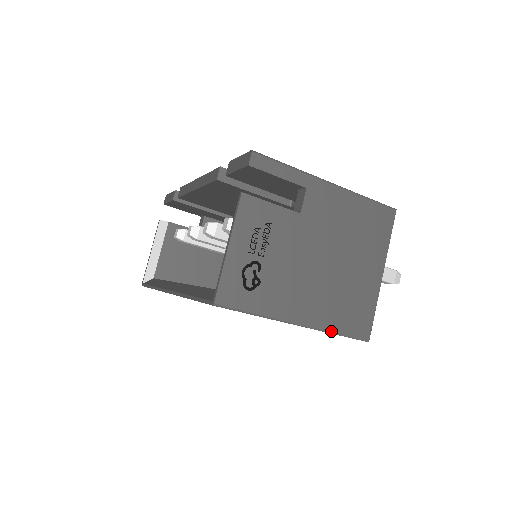
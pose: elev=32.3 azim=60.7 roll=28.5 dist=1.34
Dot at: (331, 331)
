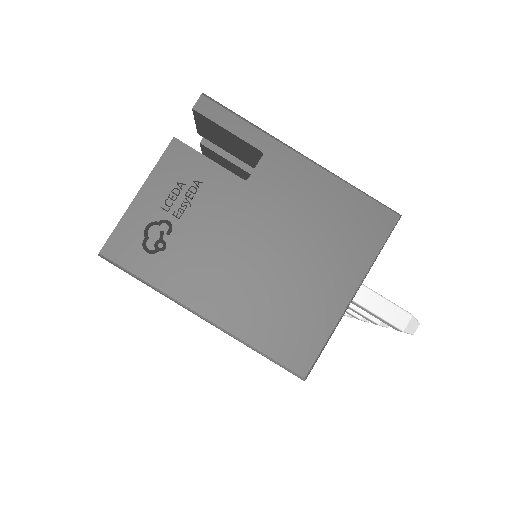
Dot at: (248, 343)
